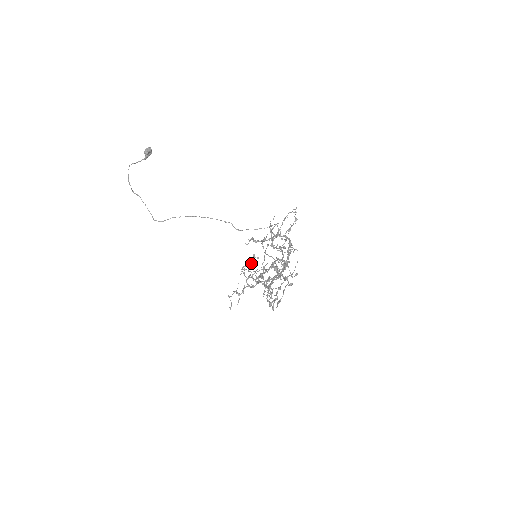
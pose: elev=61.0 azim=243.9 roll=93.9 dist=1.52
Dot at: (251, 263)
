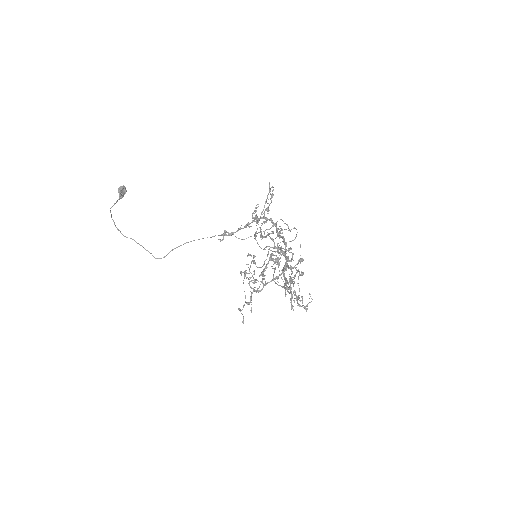
Dot at: occluded
